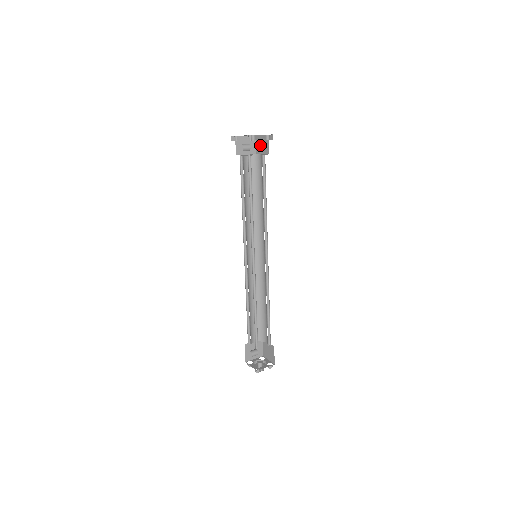
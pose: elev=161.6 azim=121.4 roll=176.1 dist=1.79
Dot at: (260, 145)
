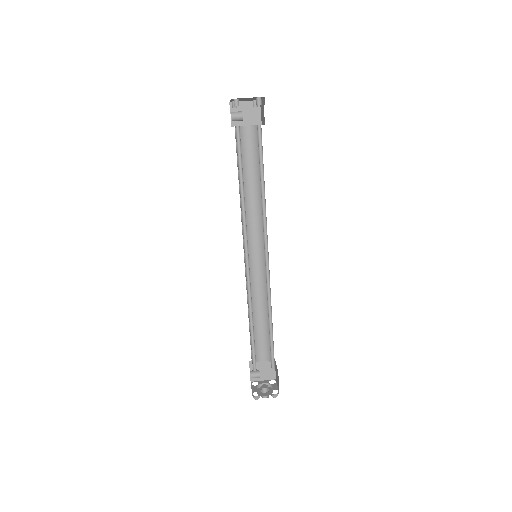
Dot at: (262, 112)
